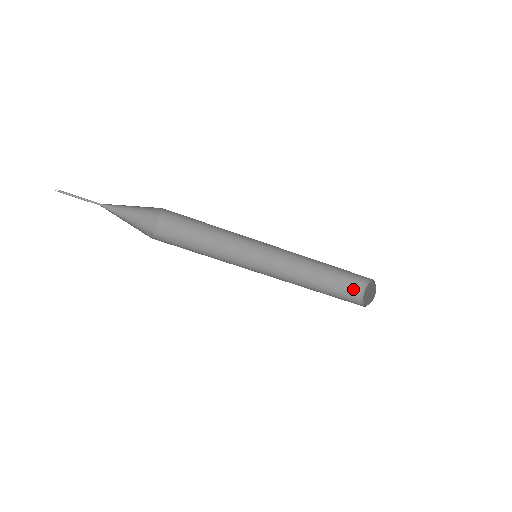
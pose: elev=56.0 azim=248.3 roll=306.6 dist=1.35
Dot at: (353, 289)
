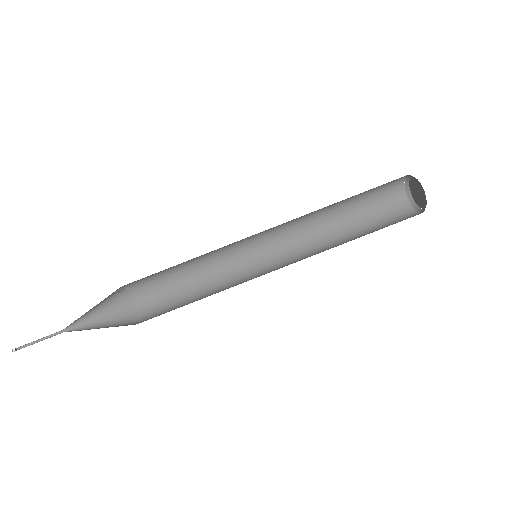
Dot at: (404, 215)
